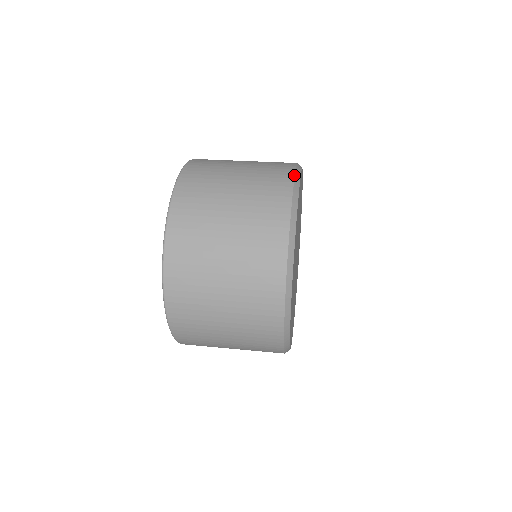
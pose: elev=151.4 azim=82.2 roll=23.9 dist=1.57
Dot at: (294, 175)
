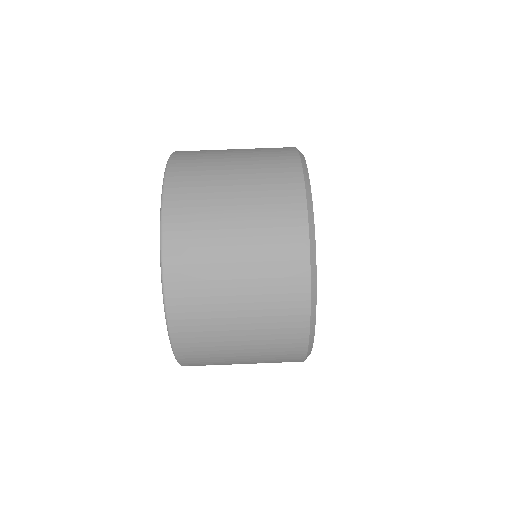
Dot at: (310, 277)
